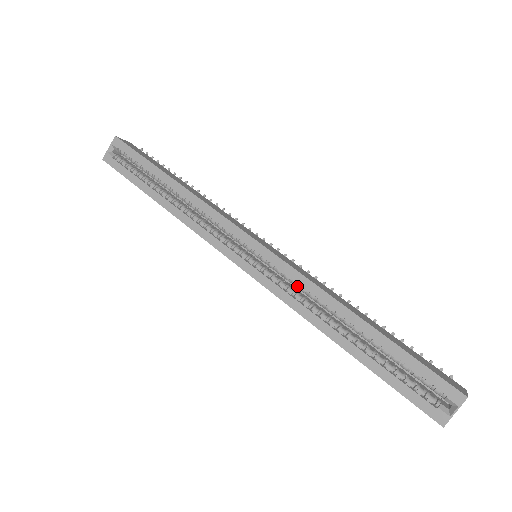
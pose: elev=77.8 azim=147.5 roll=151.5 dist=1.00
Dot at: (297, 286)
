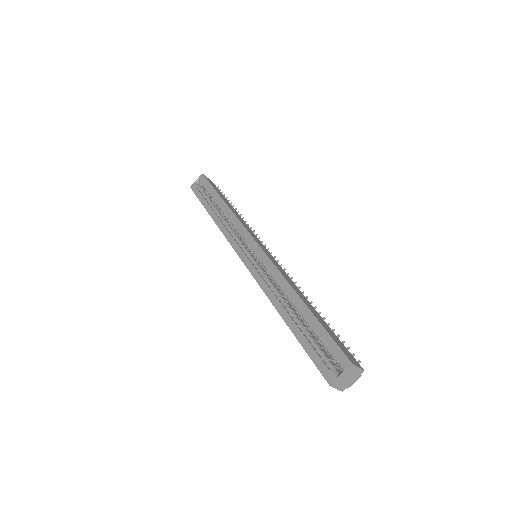
Dot at: (271, 275)
